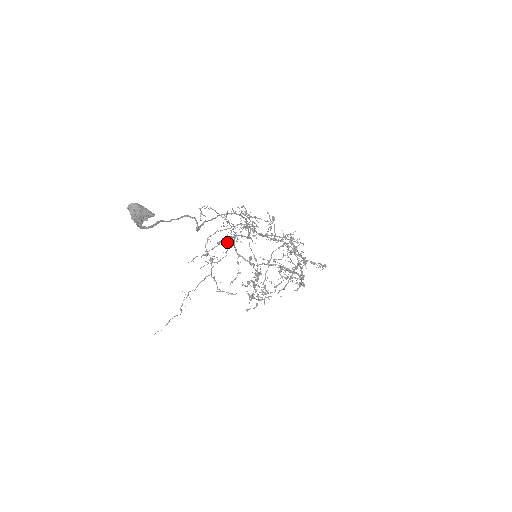
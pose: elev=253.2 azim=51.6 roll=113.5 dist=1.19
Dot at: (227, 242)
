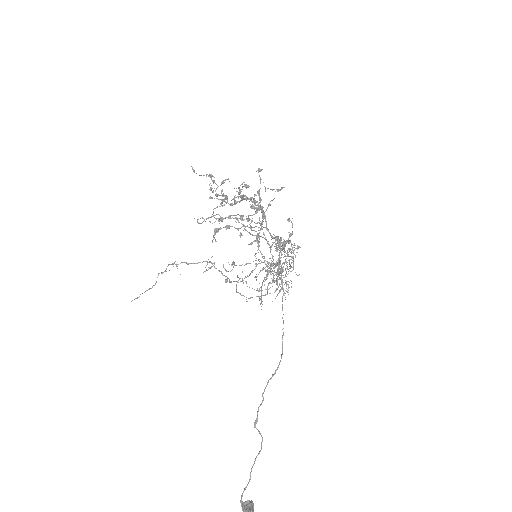
Dot at: (248, 218)
